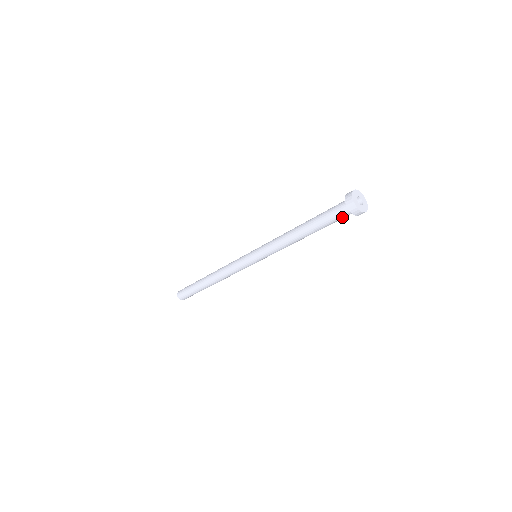
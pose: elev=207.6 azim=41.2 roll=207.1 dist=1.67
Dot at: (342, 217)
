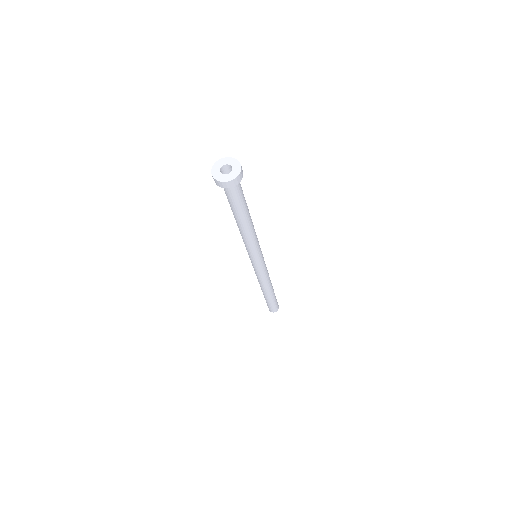
Dot at: (235, 193)
